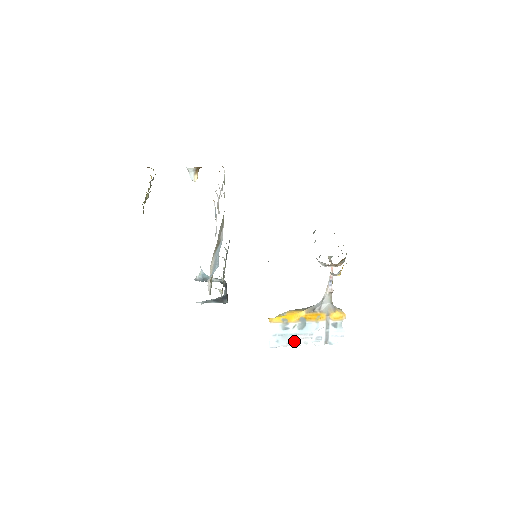
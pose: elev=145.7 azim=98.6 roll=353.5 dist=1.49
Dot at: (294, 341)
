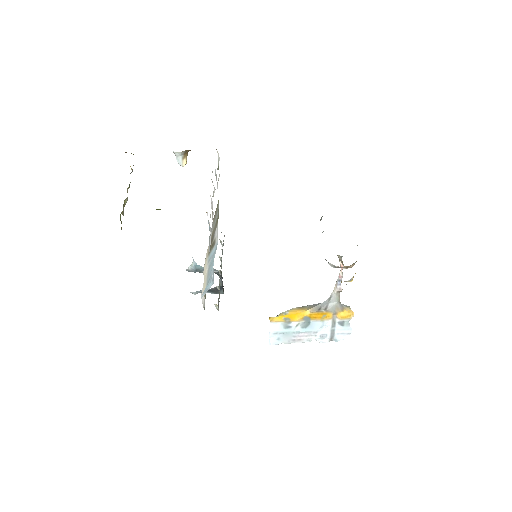
Dot at: (296, 338)
